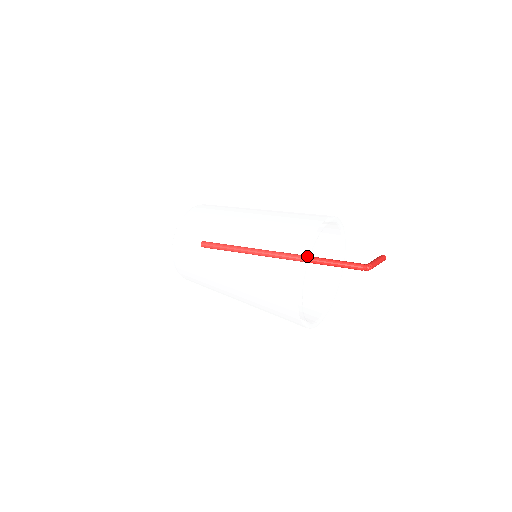
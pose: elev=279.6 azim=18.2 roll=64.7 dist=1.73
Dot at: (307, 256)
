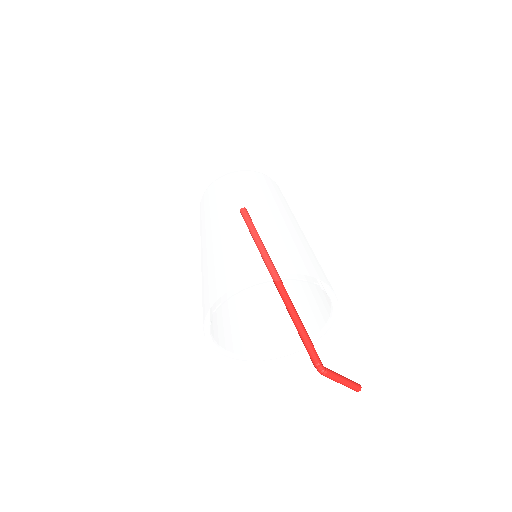
Dot at: (255, 280)
